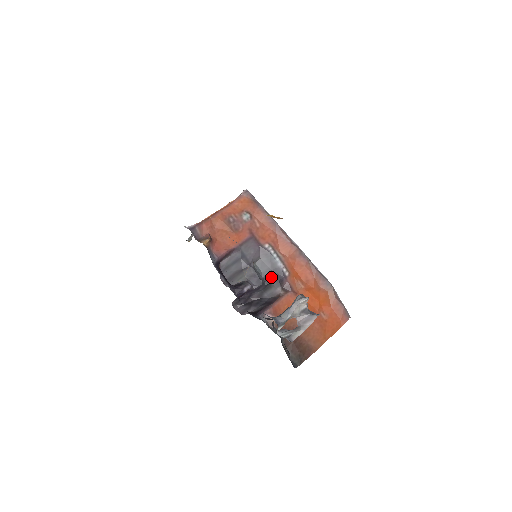
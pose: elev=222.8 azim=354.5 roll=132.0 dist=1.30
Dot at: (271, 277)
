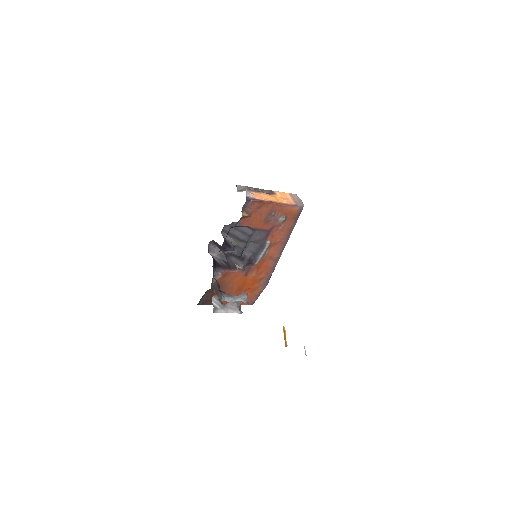
Dot at: (248, 257)
